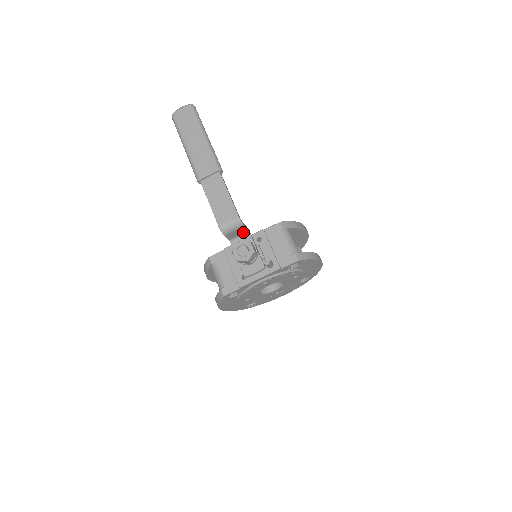
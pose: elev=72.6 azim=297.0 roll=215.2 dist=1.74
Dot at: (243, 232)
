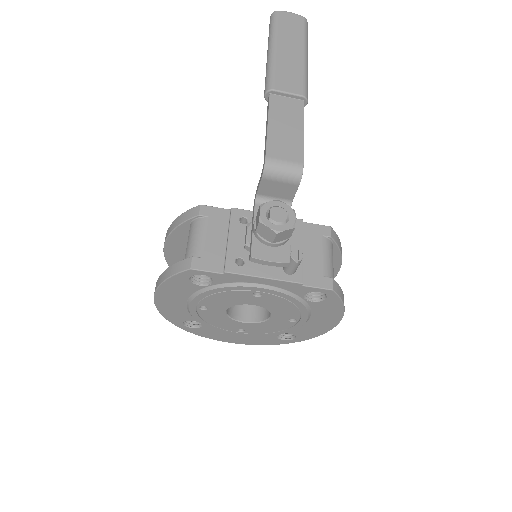
Dot at: (285, 197)
